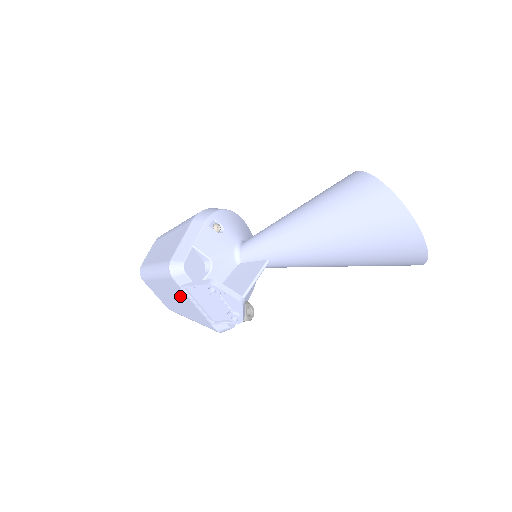
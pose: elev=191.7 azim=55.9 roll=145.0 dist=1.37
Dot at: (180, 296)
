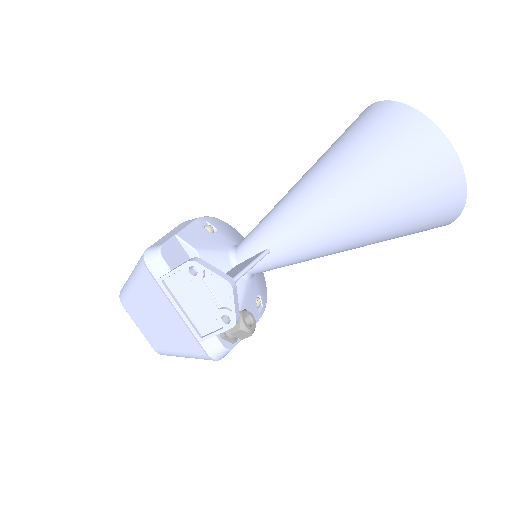
Dot at: (160, 304)
